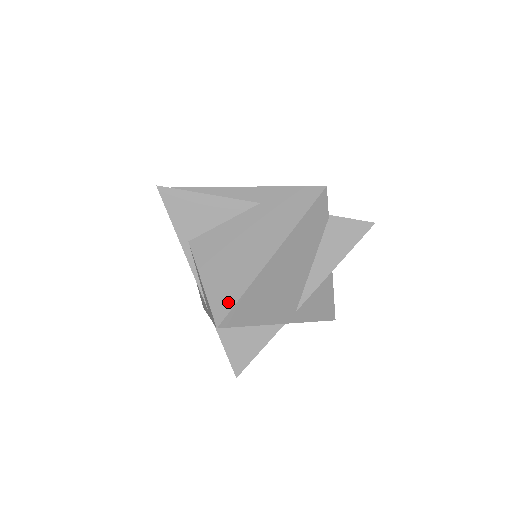
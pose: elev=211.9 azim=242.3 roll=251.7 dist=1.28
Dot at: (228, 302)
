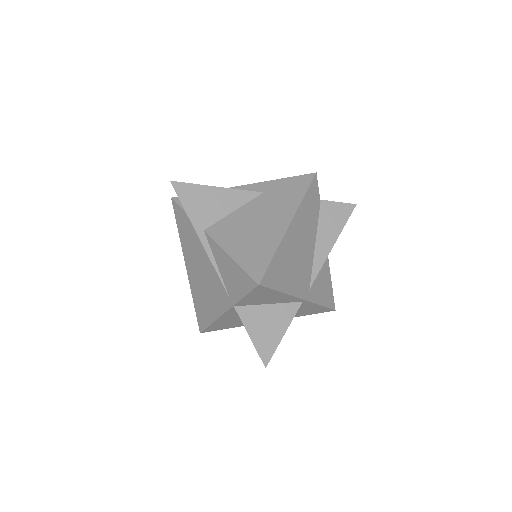
Dot at: (262, 263)
